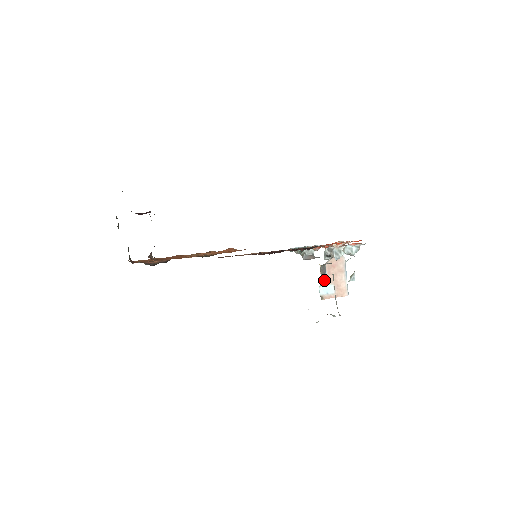
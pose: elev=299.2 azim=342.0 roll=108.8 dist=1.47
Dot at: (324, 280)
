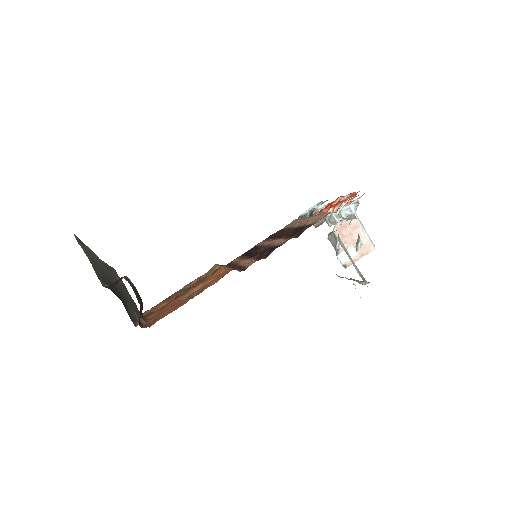
Dot at: (339, 248)
